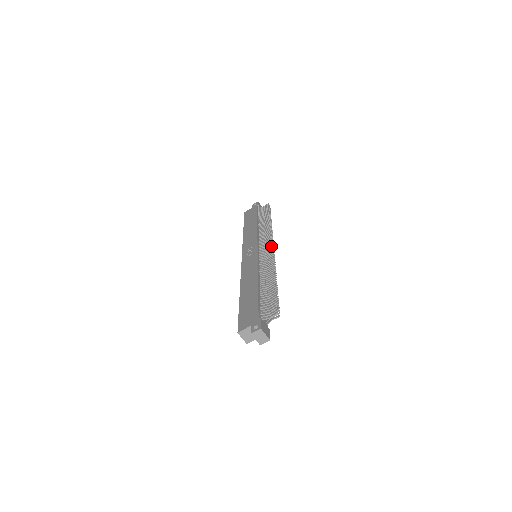
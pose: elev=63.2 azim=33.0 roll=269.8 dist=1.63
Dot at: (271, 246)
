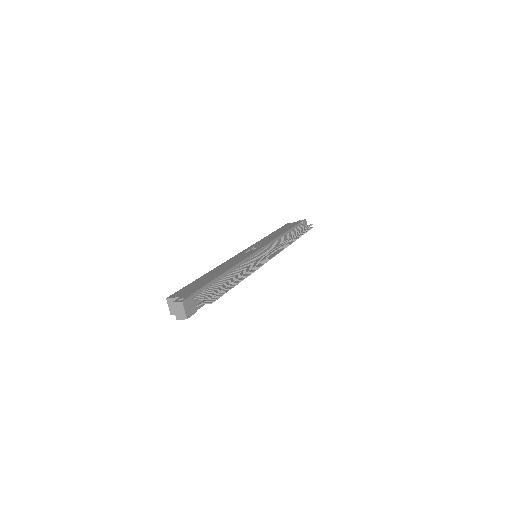
Dot at: (273, 252)
